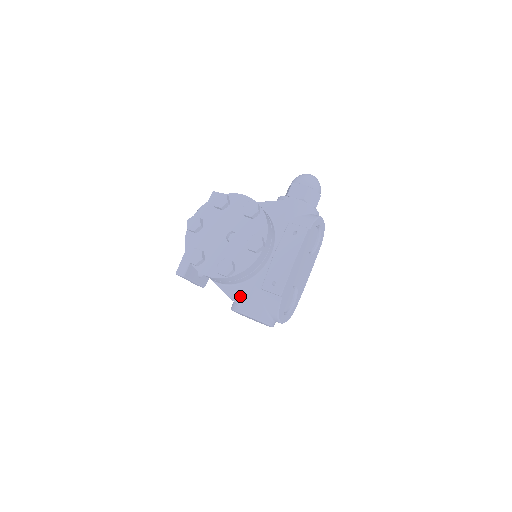
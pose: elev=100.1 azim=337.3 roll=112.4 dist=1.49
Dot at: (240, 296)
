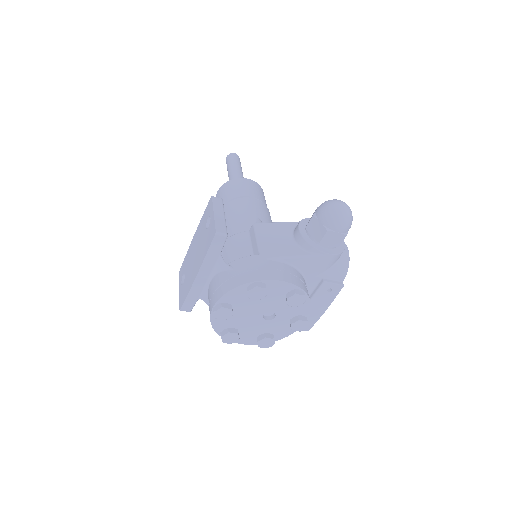
Dot at: occluded
